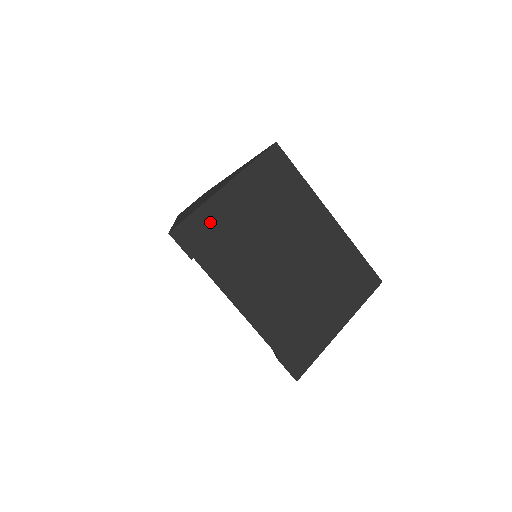
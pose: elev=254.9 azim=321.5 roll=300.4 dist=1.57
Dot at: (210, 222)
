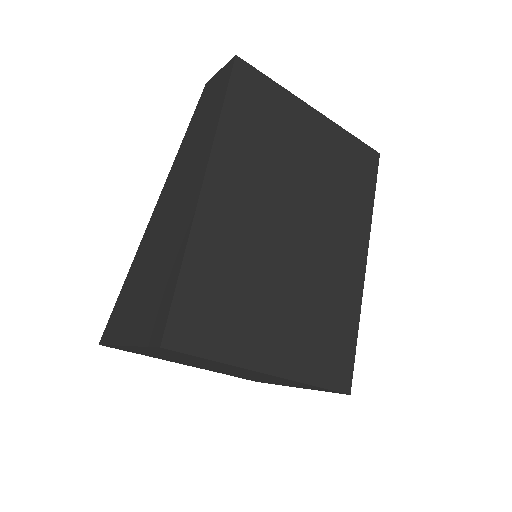
Dot at: (129, 349)
